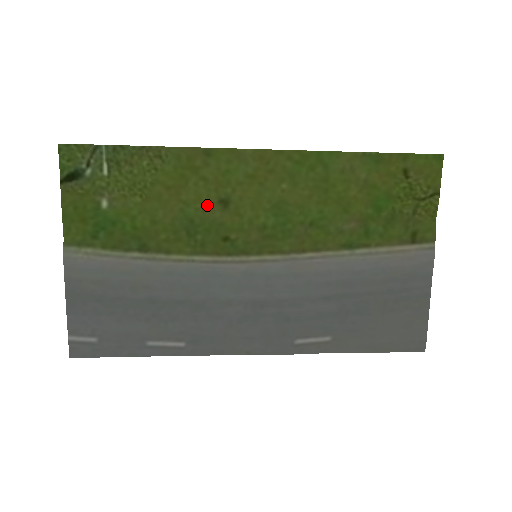
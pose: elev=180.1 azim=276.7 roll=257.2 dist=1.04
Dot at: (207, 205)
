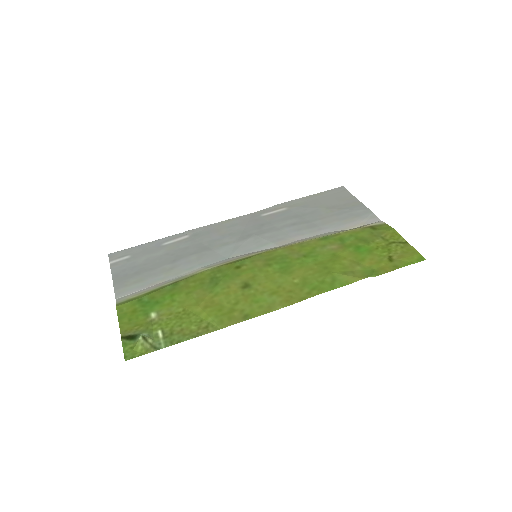
Dot at: (232, 289)
